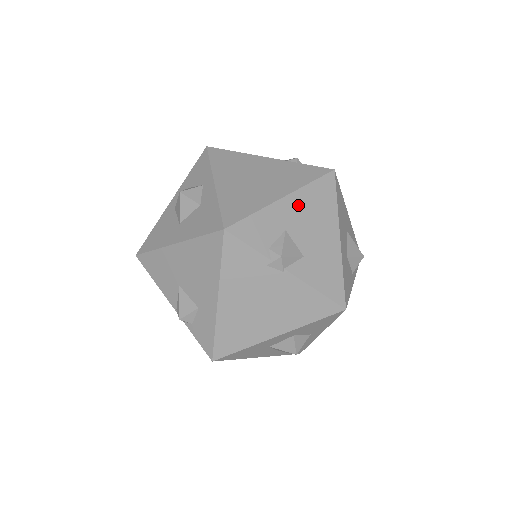
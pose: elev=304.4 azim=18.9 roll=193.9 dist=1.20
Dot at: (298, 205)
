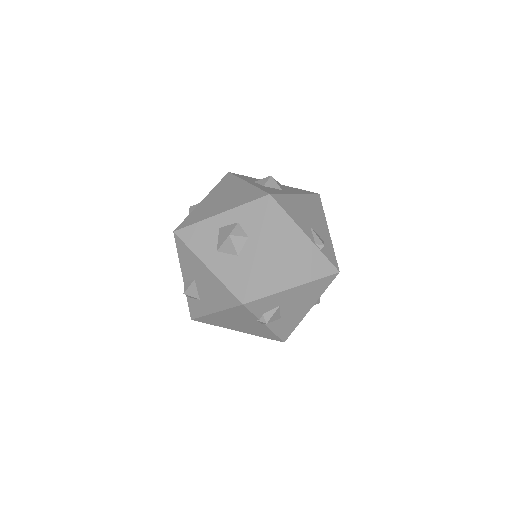
Dot at: (299, 292)
